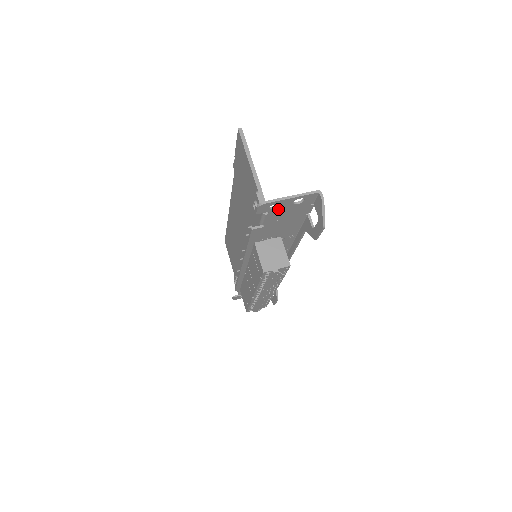
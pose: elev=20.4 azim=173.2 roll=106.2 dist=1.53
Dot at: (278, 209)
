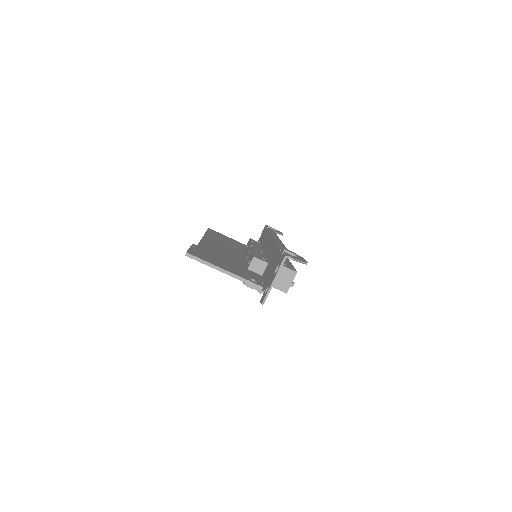
Dot at: occluded
